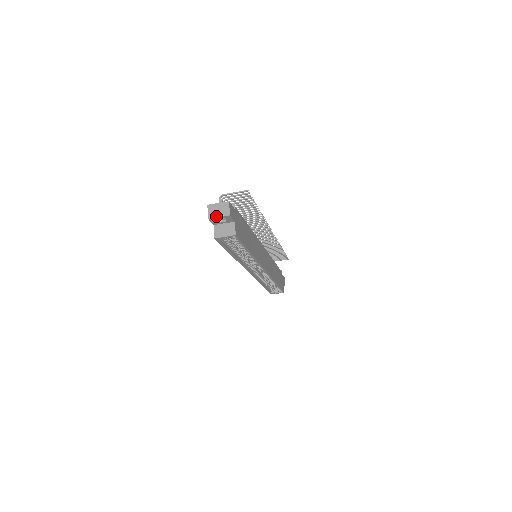
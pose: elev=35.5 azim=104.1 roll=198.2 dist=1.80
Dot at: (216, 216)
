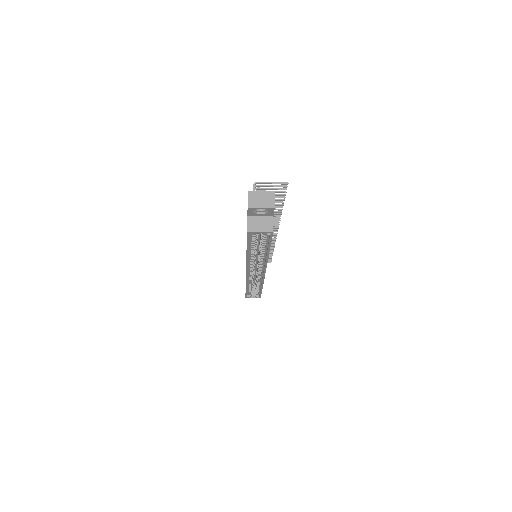
Dot at: (258, 206)
